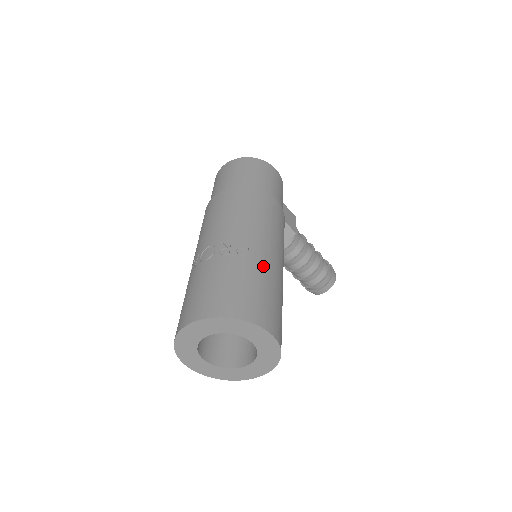
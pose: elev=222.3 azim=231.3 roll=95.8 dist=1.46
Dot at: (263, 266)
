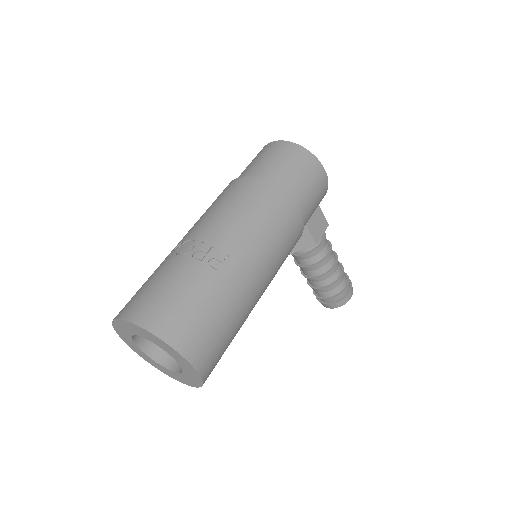
Dot at: (229, 288)
